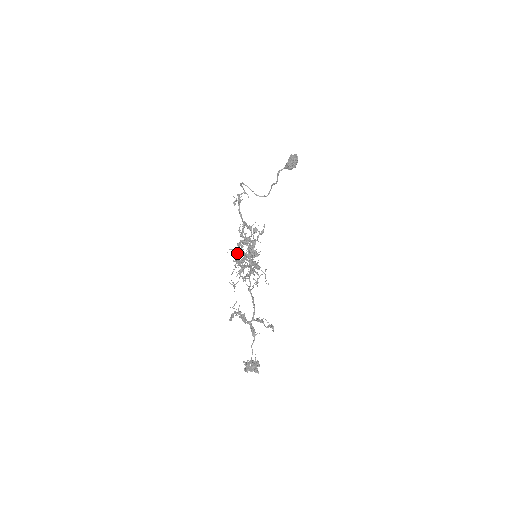
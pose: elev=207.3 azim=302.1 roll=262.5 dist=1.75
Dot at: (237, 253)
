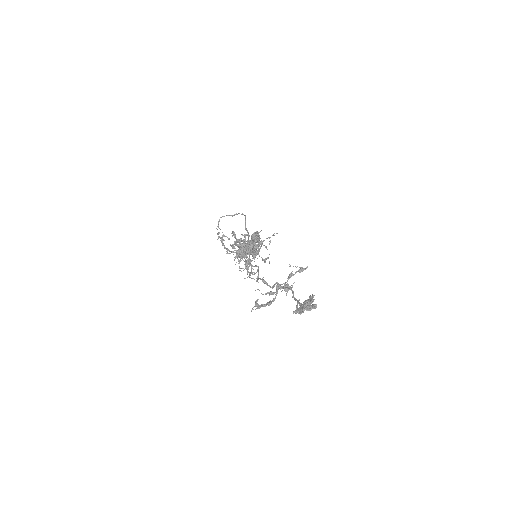
Dot at: (236, 255)
